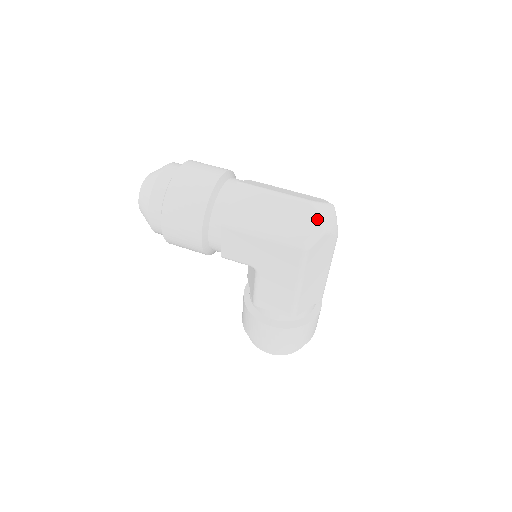
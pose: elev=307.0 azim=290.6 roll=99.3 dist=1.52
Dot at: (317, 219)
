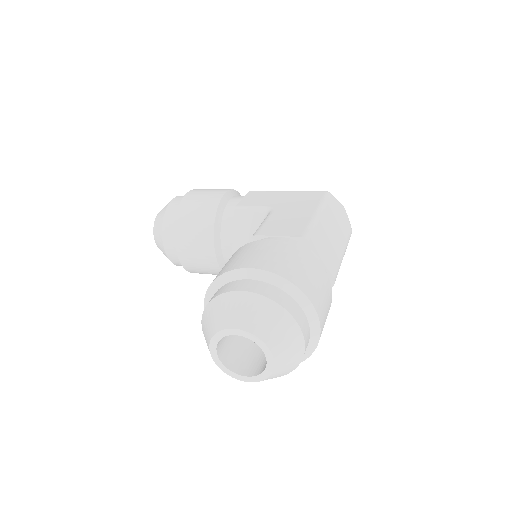
Dot at: occluded
